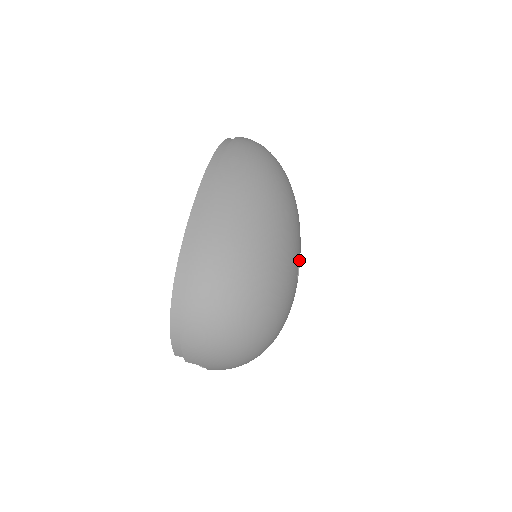
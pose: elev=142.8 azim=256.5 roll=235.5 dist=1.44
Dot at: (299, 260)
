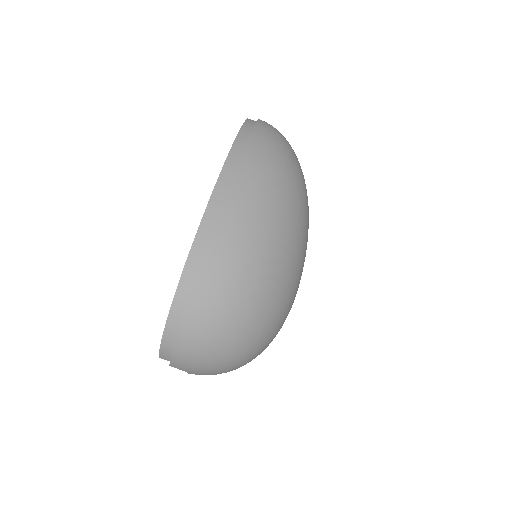
Dot at: occluded
